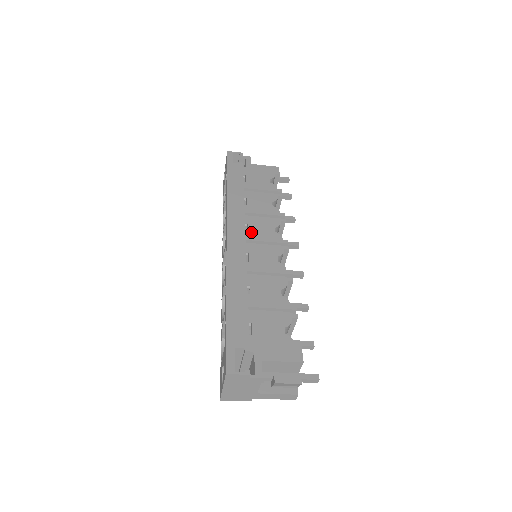
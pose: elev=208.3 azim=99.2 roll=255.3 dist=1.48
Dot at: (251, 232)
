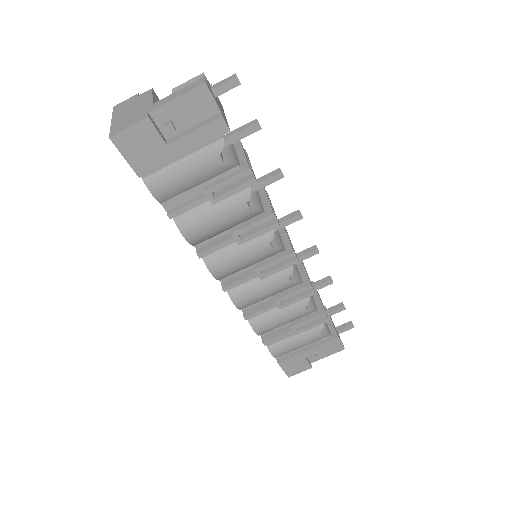
Dot at: occluded
